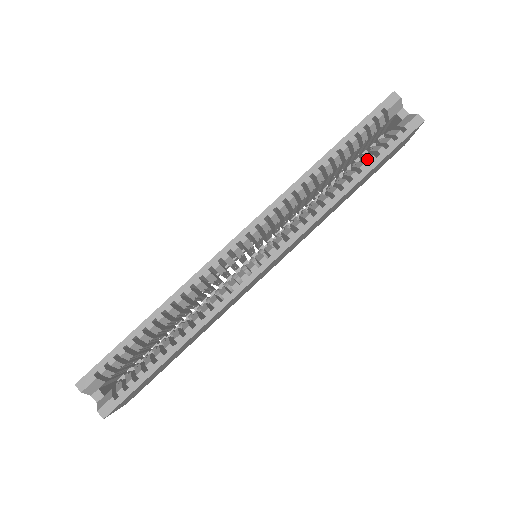
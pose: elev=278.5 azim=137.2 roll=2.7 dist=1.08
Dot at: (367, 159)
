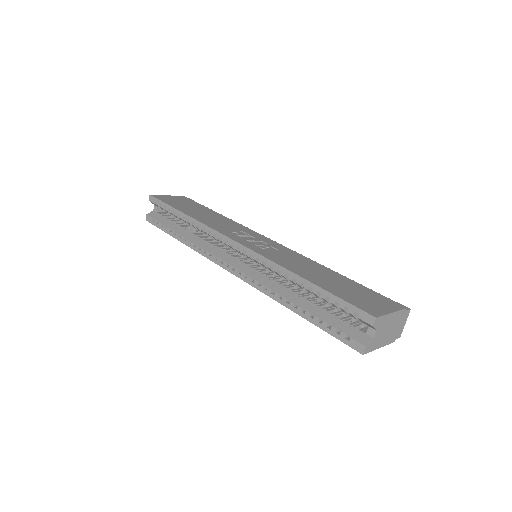
Dot at: (315, 314)
